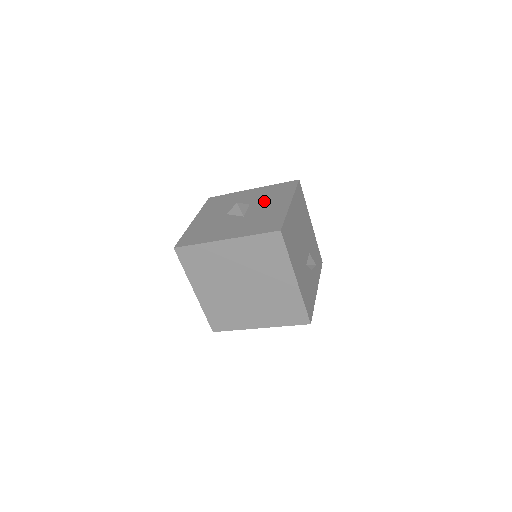
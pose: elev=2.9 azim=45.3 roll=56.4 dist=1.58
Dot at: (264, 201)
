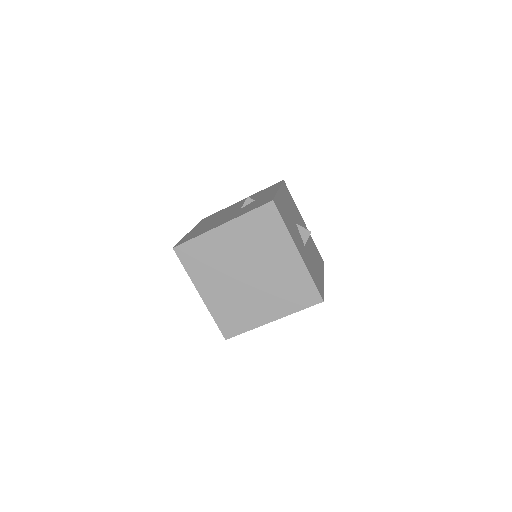
Dot at: (312, 250)
